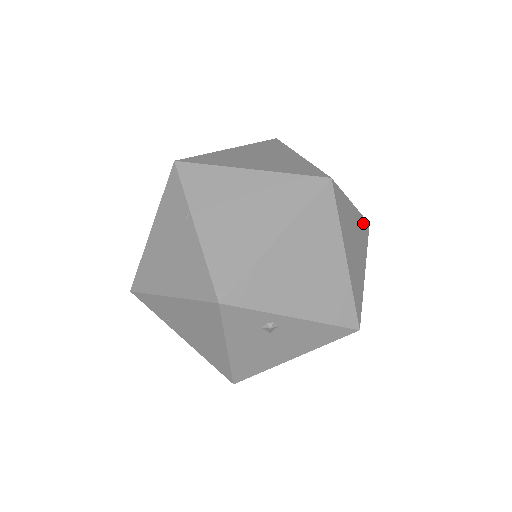
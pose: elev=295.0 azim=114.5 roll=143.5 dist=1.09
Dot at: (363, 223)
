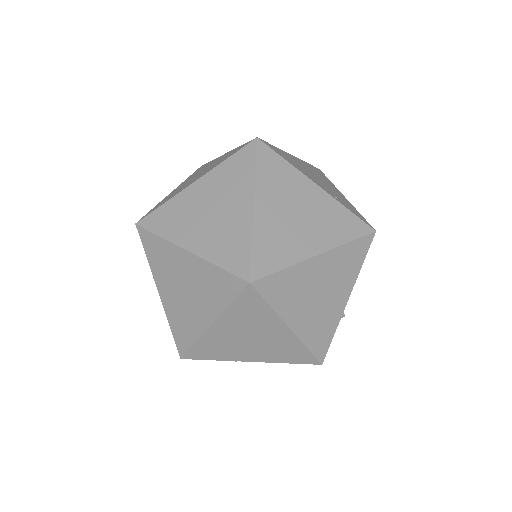
Dot at: (352, 249)
